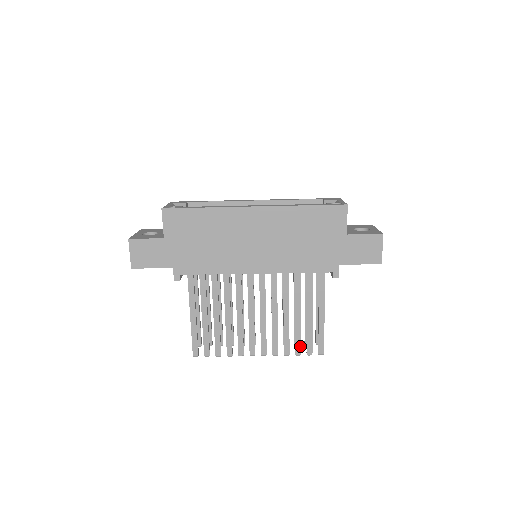
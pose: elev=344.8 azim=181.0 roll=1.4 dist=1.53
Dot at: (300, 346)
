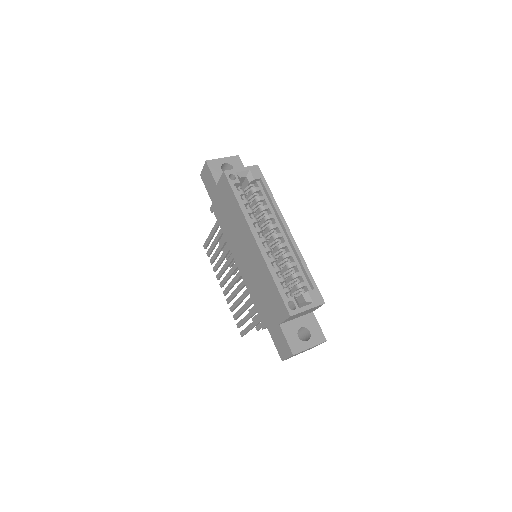
Dot at: (236, 317)
